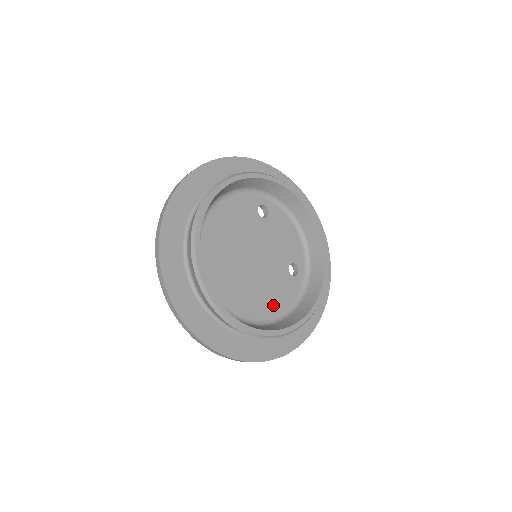
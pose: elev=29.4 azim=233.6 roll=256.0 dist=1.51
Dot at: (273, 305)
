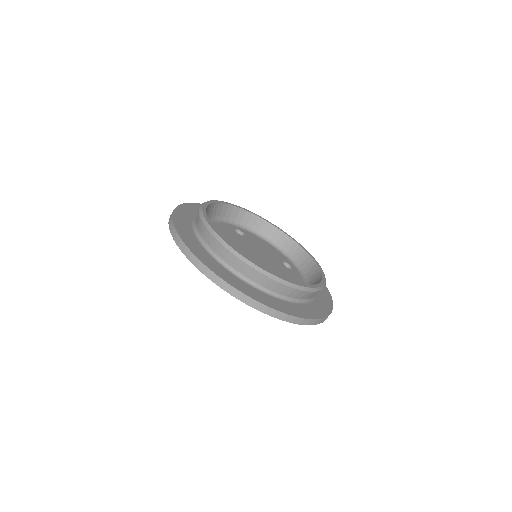
Dot at: occluded
